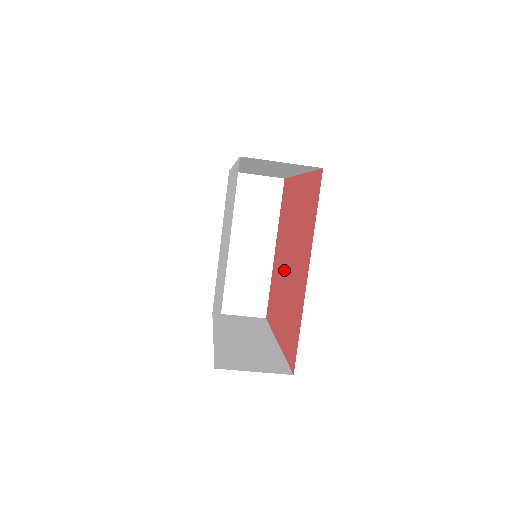
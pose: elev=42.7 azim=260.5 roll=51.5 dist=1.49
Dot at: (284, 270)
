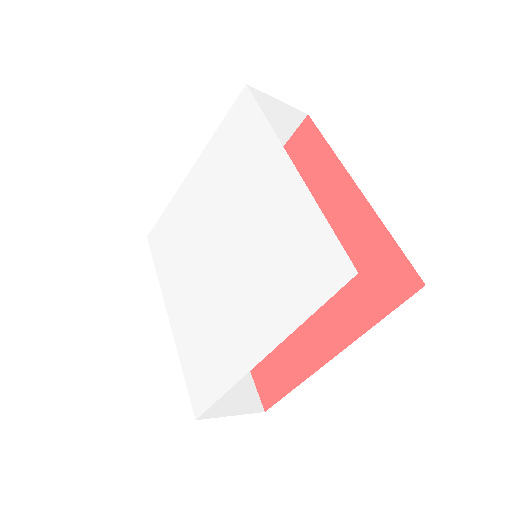
Dot at: occluded
